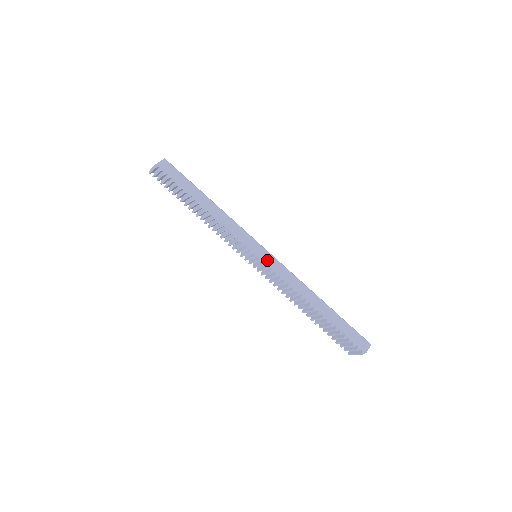
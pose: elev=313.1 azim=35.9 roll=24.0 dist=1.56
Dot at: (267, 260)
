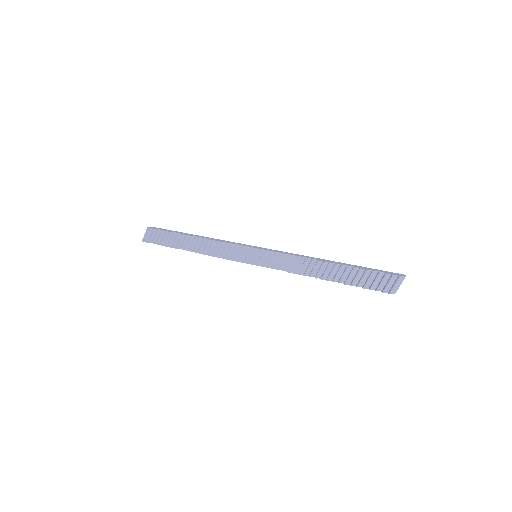
Dot at: (267, 250)
